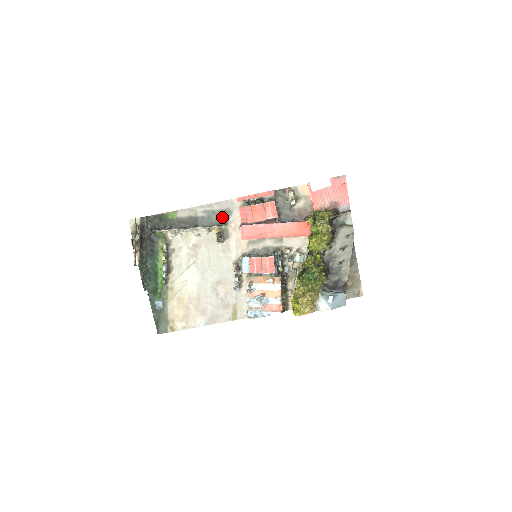
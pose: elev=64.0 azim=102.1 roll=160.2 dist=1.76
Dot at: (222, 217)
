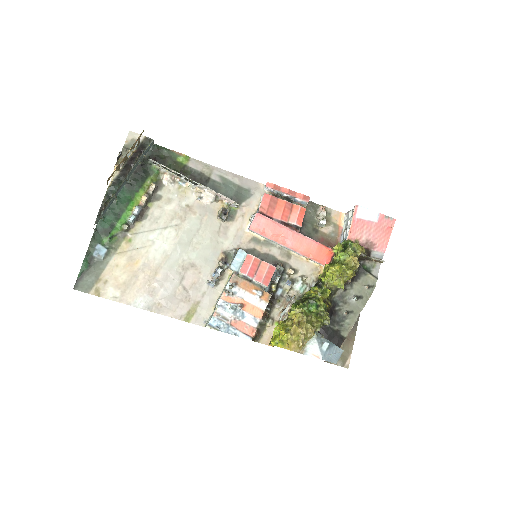
Dot at: (237, 194)
